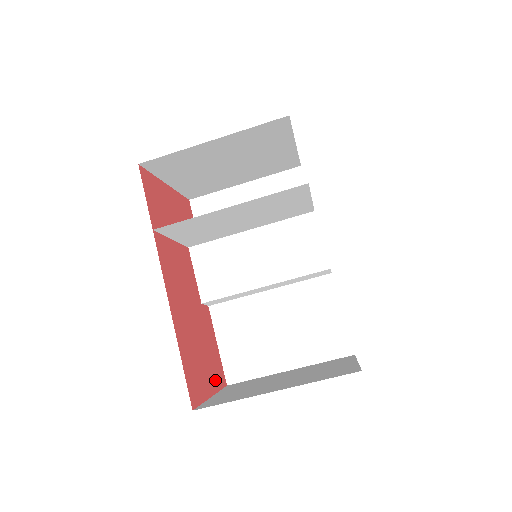
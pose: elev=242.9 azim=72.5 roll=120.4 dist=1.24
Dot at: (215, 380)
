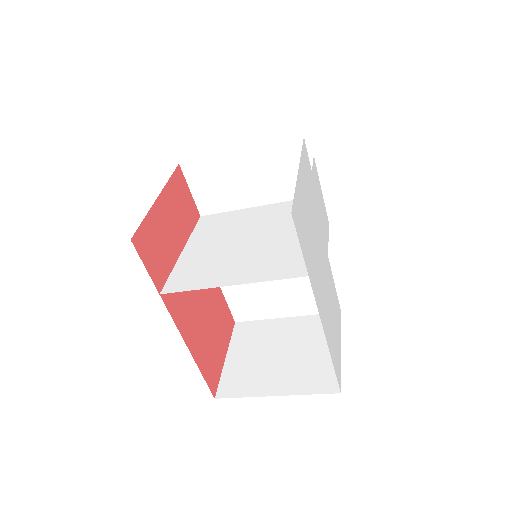
Dot at: (226, 337)
